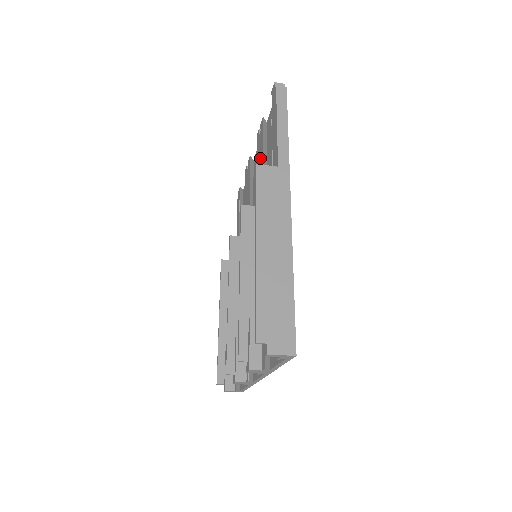
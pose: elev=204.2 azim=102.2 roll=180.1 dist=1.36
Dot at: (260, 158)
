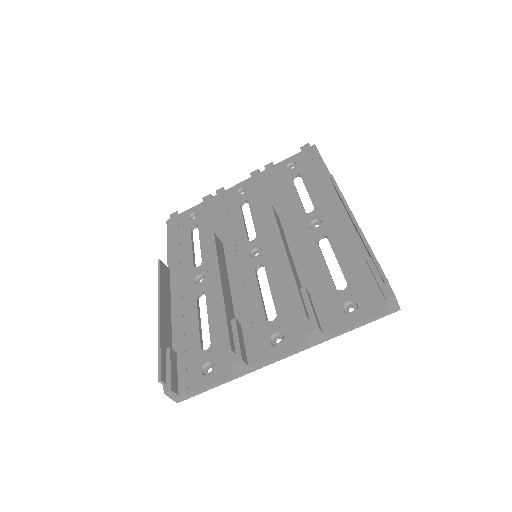
Dot at: (270, 186)
